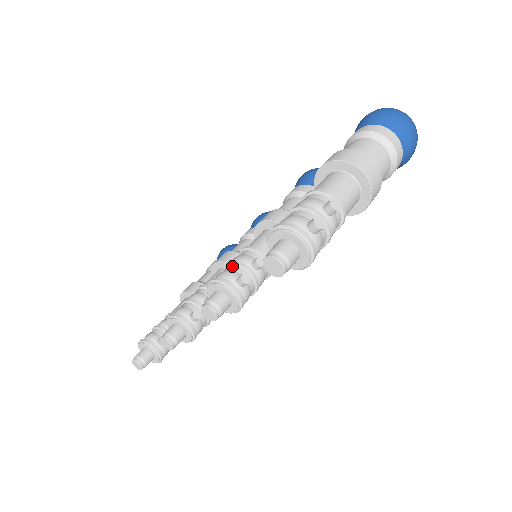
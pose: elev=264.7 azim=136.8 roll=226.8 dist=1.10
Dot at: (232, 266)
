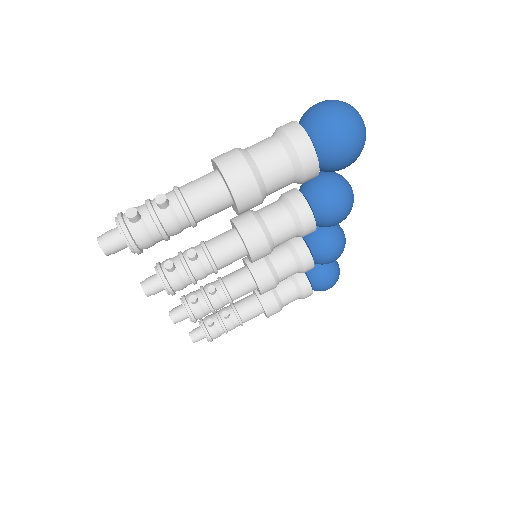
Dot at: (177, 255)
